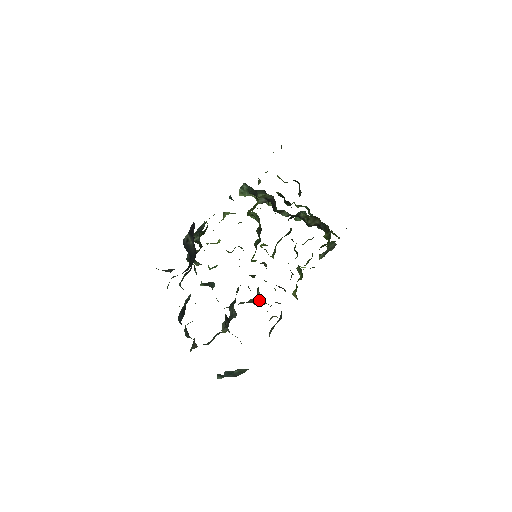
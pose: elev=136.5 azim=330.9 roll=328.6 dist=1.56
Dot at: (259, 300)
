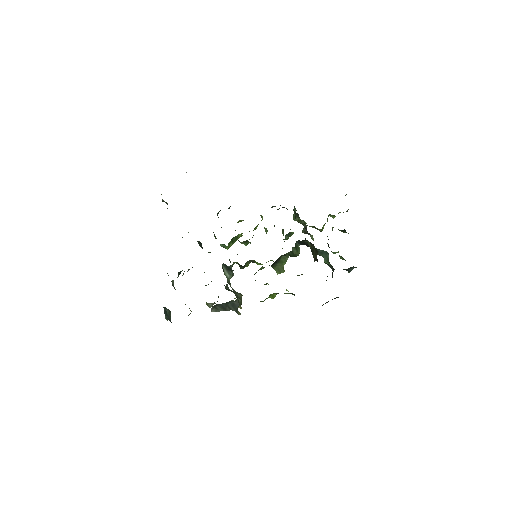
Dot at: (238, 293)
